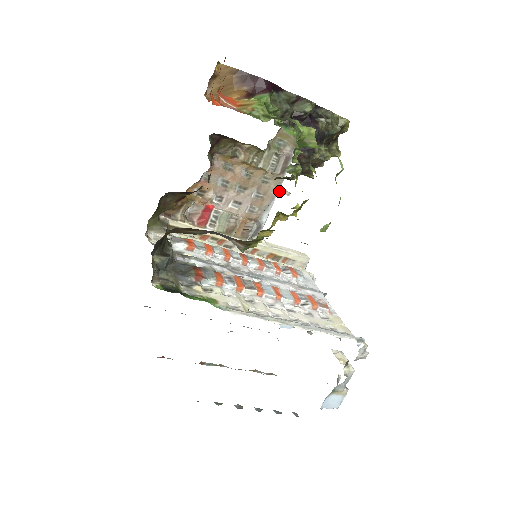
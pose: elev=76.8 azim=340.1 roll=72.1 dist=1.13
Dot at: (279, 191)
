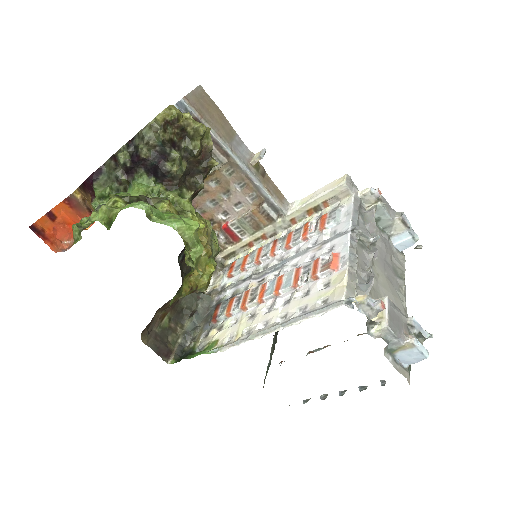
Dot at: (252, 164)
